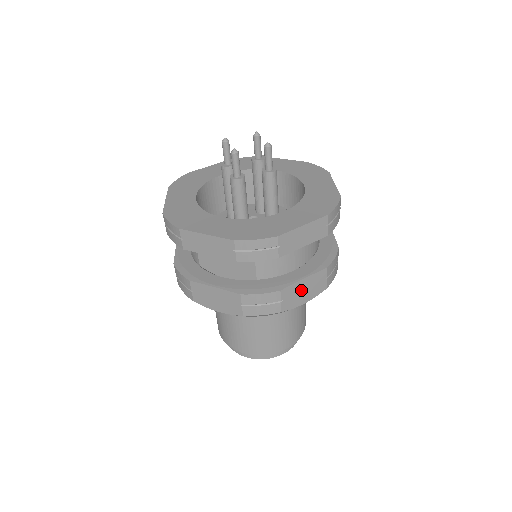
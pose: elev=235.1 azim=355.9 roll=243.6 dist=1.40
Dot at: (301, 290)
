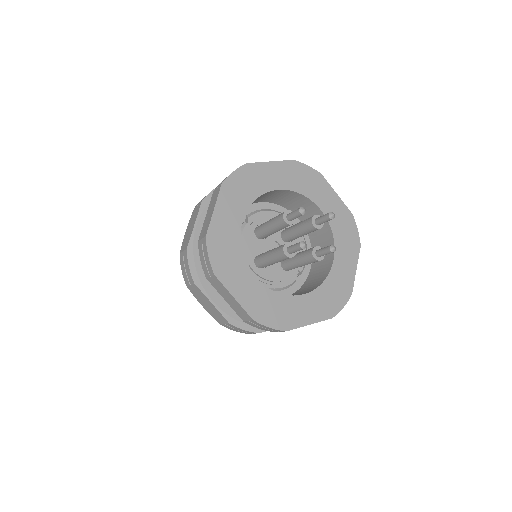
Dot at: occluded
